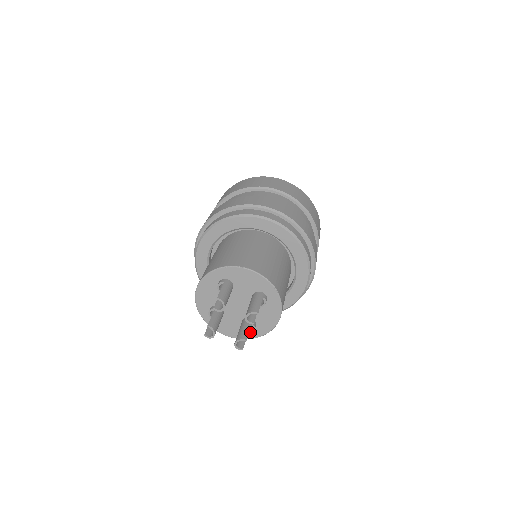
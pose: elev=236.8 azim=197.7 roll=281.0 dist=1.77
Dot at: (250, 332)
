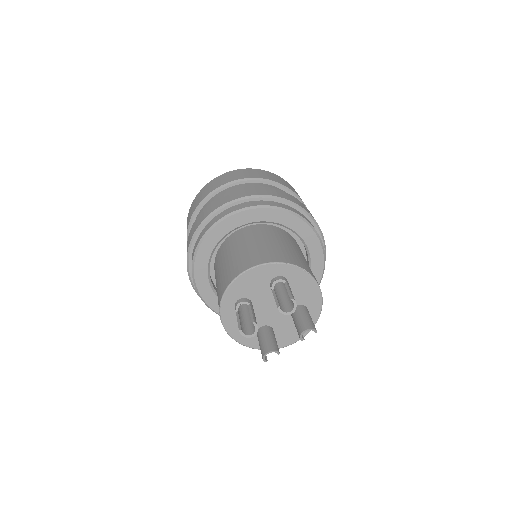
Dot at: occluded
